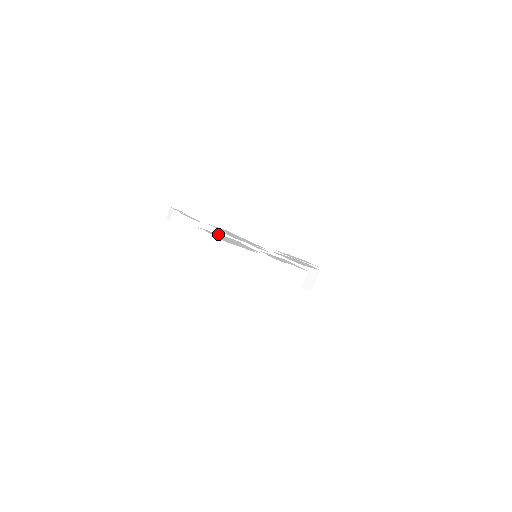
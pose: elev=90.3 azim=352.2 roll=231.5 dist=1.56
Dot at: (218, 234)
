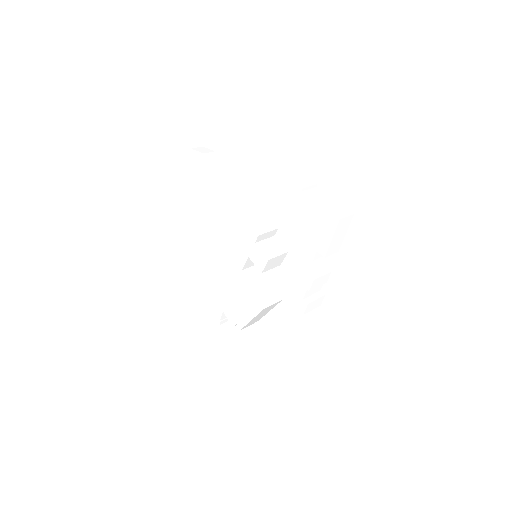
Dot at: occluded
